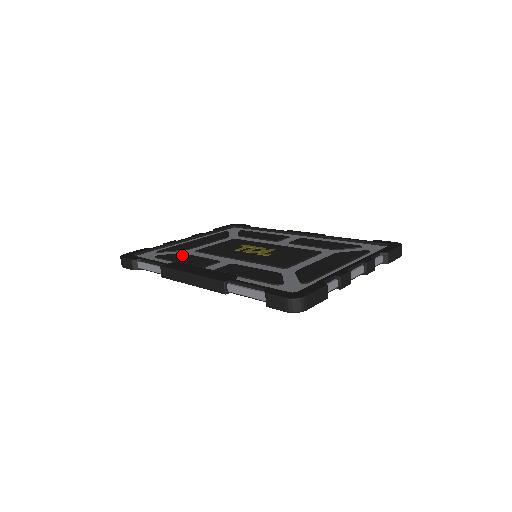
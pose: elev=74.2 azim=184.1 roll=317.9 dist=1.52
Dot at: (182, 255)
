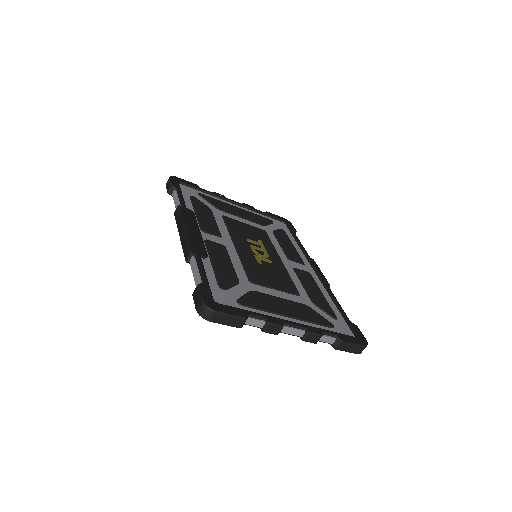
Dot at: (208, 210)
